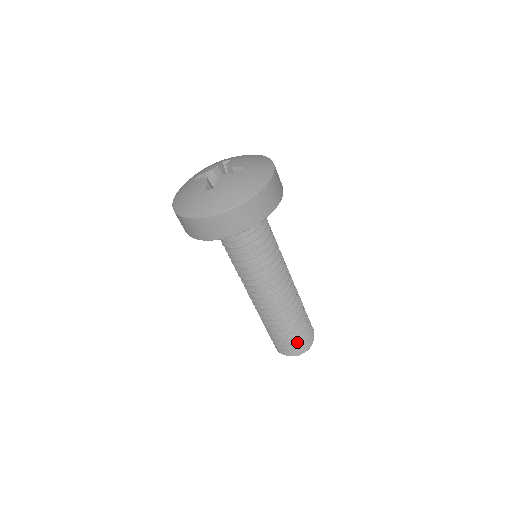
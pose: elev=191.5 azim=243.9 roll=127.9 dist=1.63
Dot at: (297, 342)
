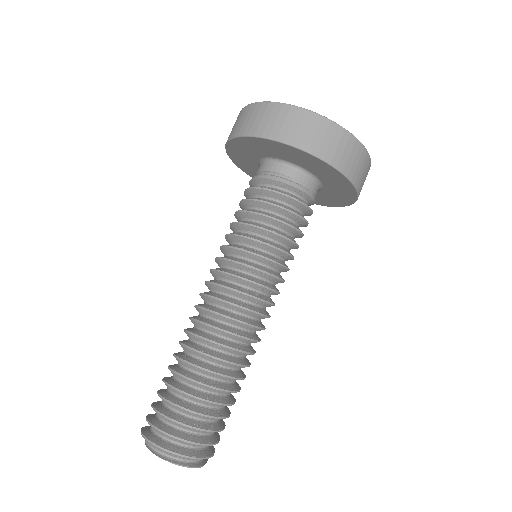
Dot at: (208, 435)
